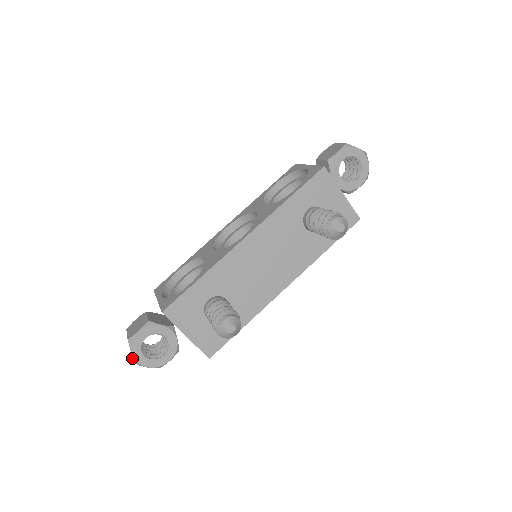
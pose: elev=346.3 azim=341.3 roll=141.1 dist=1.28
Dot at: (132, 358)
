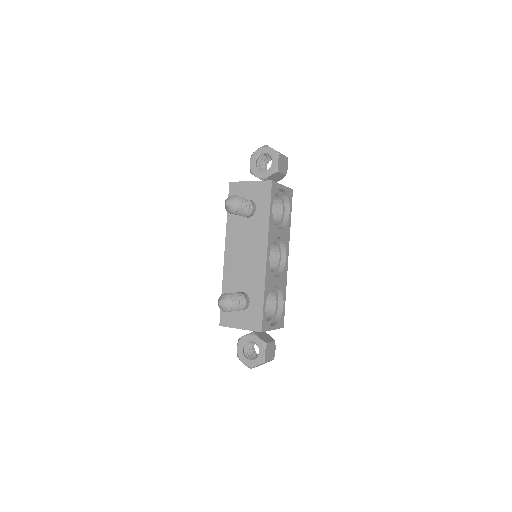
Dot at: occluded
